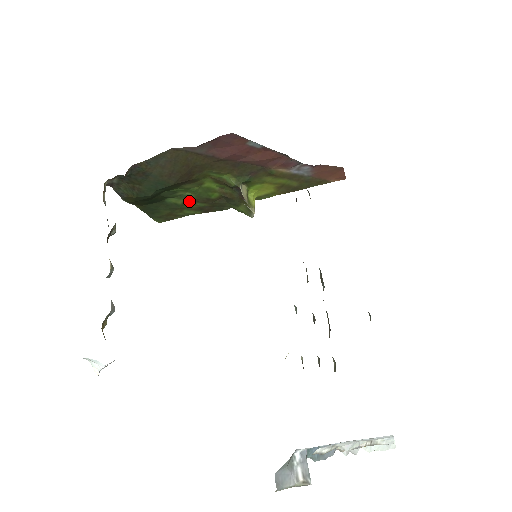
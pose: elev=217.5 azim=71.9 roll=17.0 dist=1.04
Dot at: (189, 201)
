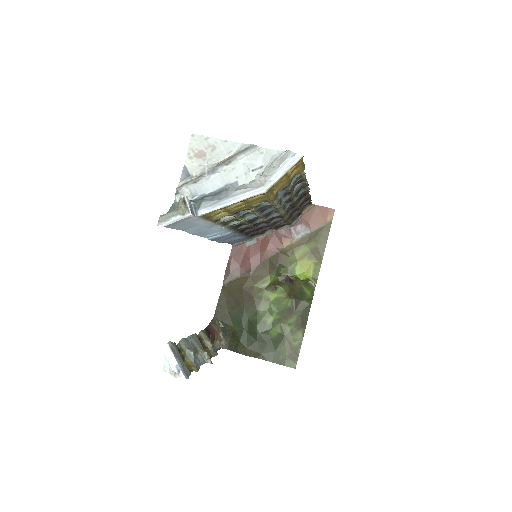
Dot at: (283, 324)
